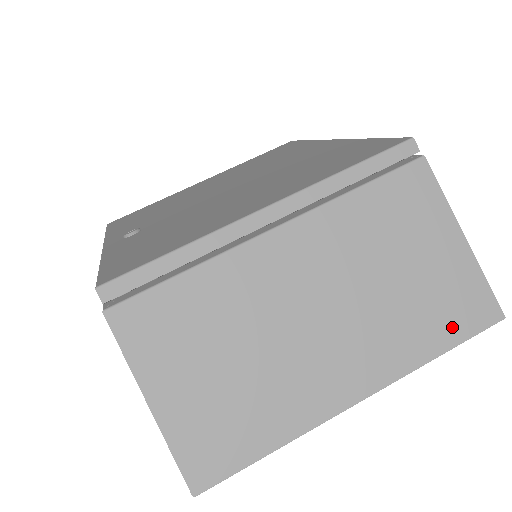
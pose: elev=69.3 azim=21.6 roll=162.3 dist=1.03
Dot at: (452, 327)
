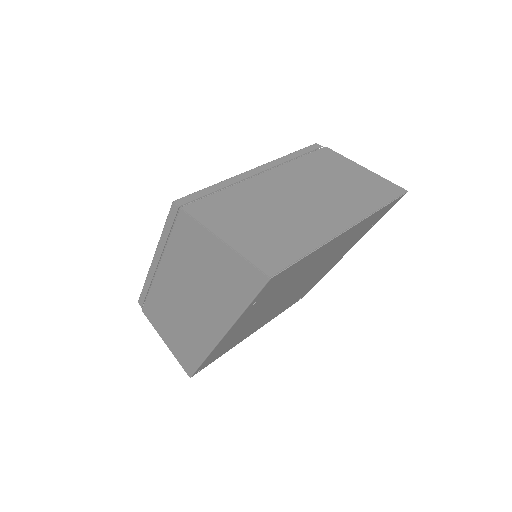
Dot at: (381, 196)
